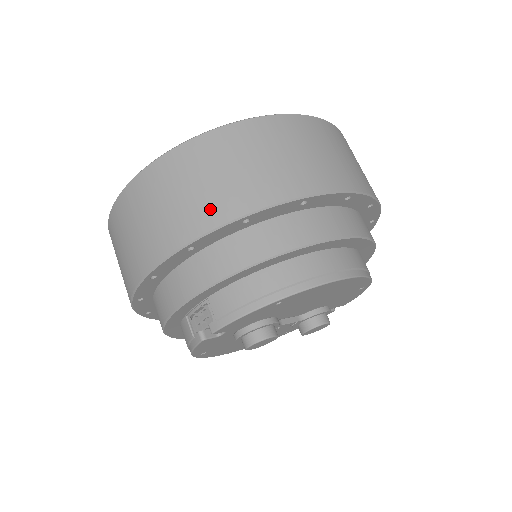
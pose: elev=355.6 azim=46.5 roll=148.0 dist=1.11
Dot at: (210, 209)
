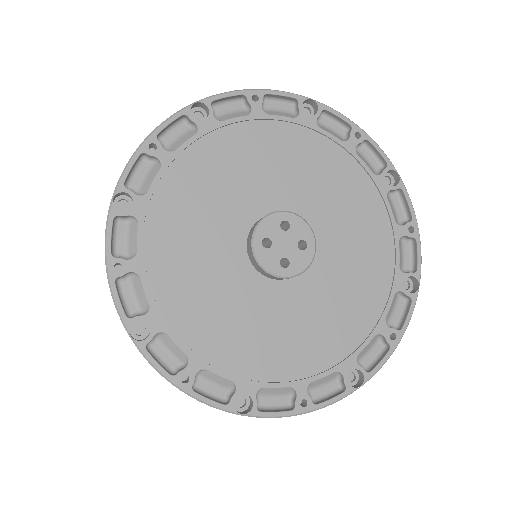
Dot at: occluded
